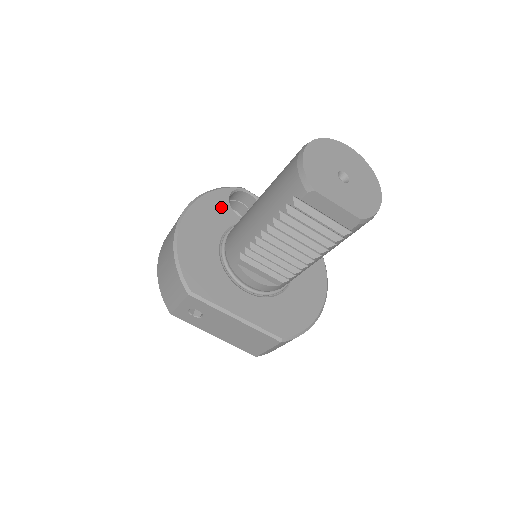
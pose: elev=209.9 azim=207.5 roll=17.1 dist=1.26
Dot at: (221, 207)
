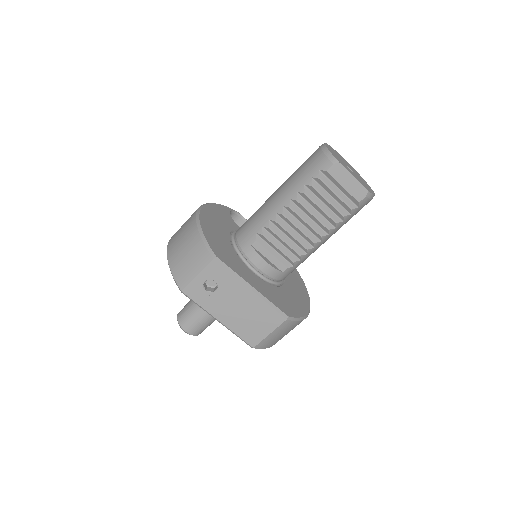
Dot at: (226, 216)
